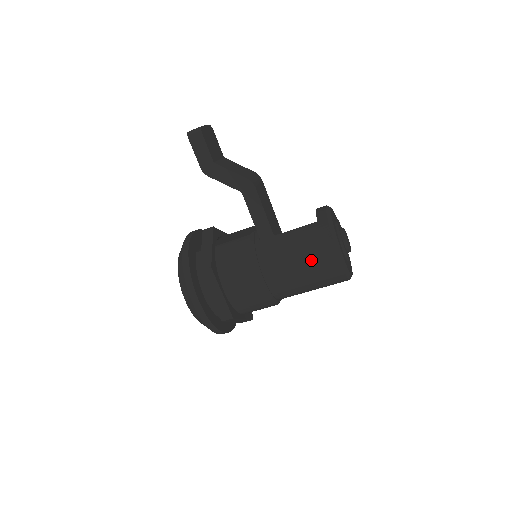
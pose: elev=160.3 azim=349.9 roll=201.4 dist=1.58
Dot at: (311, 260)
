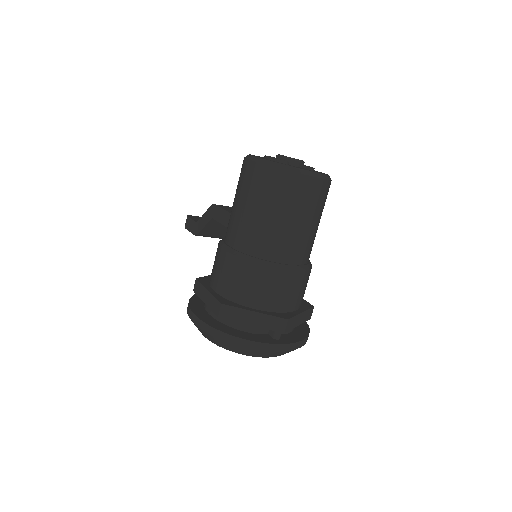
Dot at: (241, 189)
